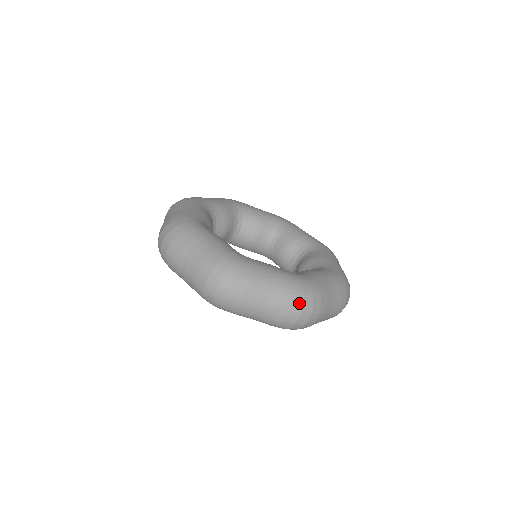
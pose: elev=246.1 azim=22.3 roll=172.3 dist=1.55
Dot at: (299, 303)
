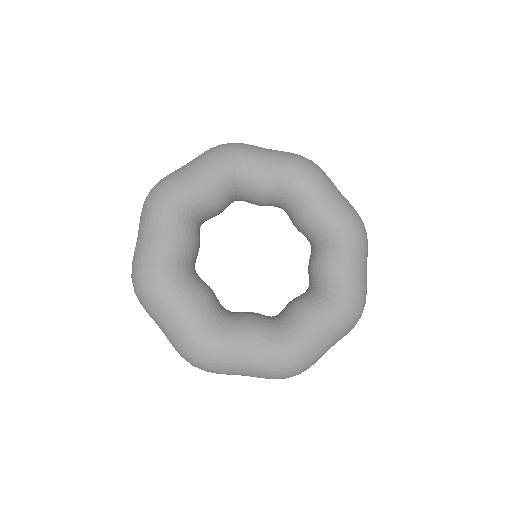
Dot at: (283, 375)
